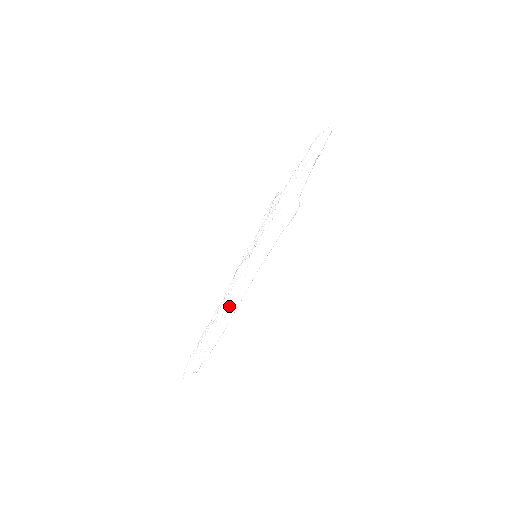
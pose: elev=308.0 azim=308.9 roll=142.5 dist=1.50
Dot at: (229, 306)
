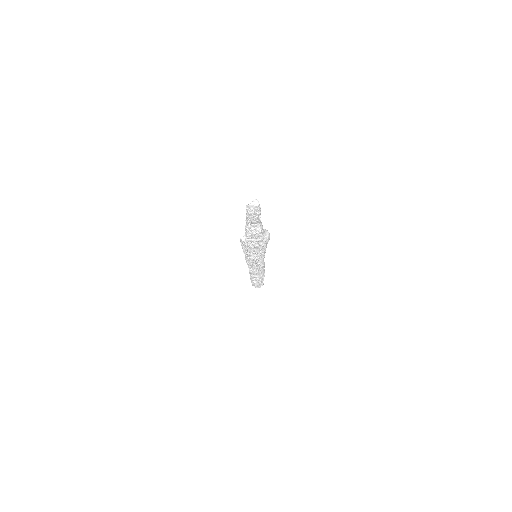
Dot at: (259, 272)
